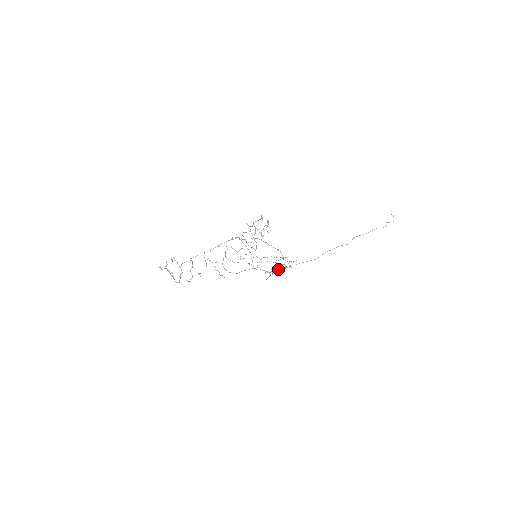
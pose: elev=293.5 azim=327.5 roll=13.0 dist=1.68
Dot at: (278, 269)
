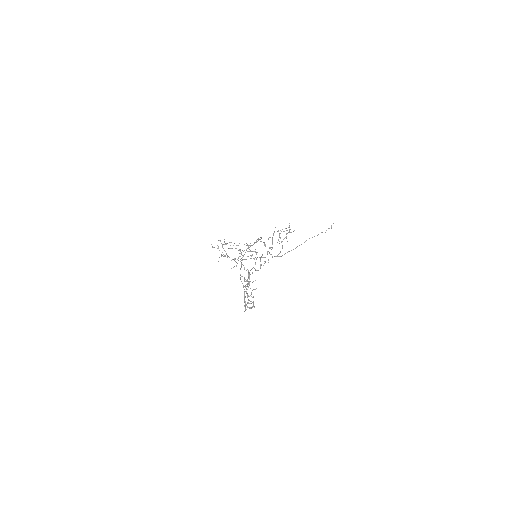
Dot at: occluded
